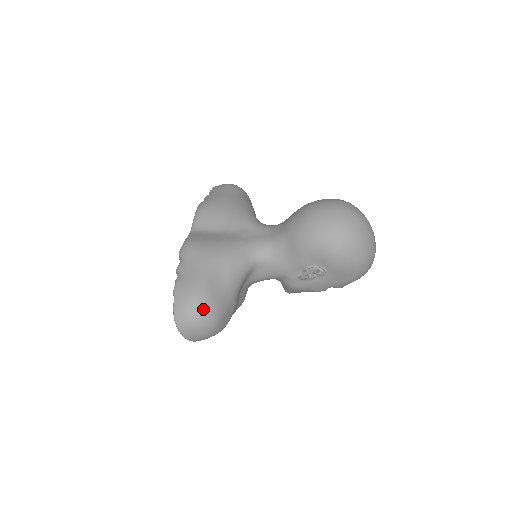
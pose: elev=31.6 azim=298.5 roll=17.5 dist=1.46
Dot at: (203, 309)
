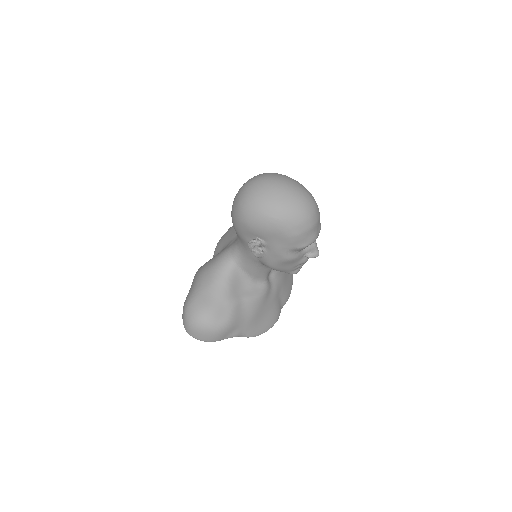
Dot at: (192, 313)
